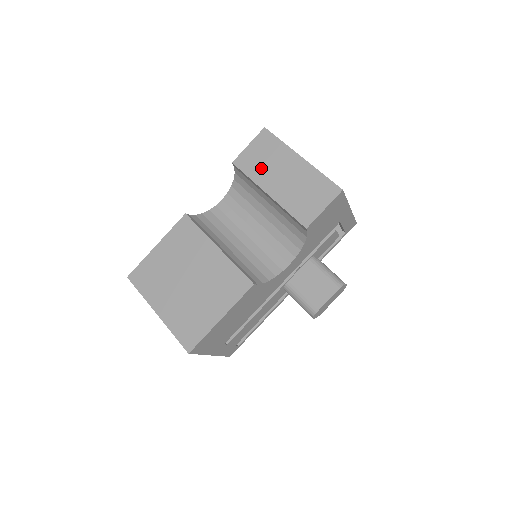
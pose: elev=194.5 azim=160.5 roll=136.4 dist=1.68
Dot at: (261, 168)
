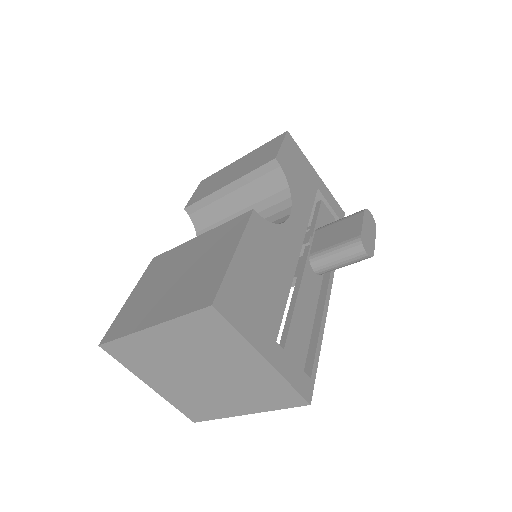
Dot at: (211, 187)
